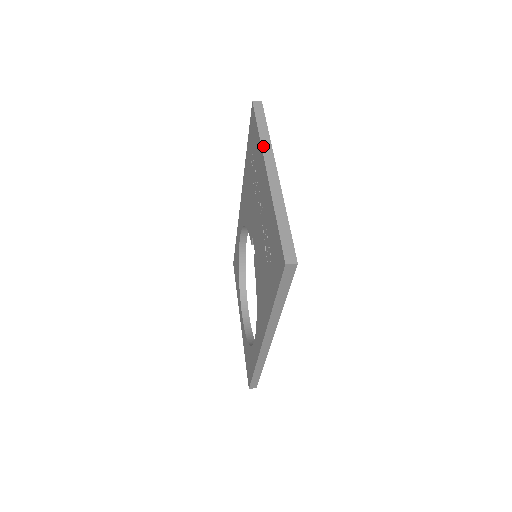
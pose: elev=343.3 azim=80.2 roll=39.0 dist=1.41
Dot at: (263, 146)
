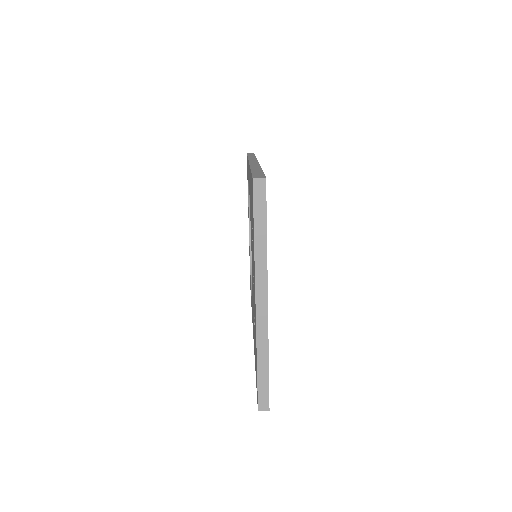
Dot at: (256, 265)
